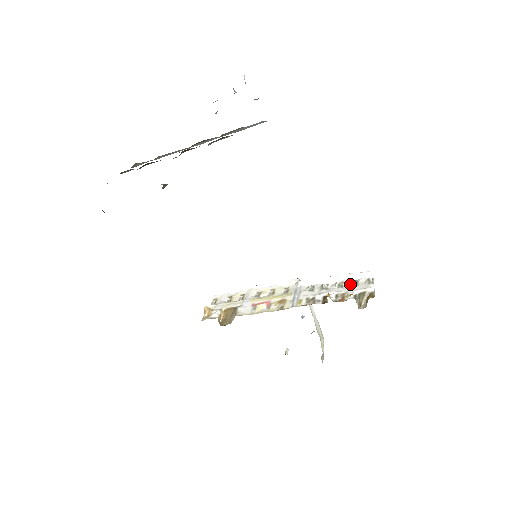
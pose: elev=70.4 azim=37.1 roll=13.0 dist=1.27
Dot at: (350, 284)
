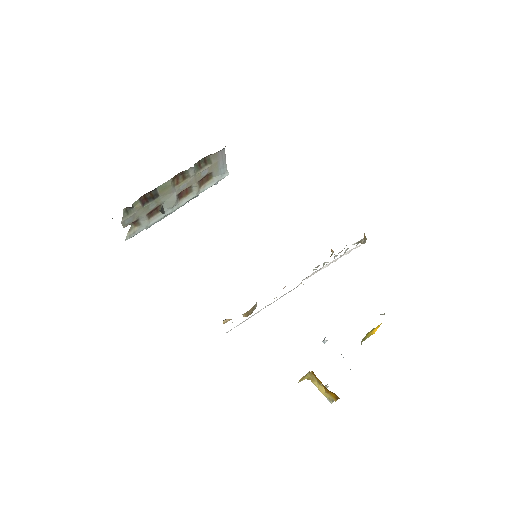
Dot at: (345, 251)
